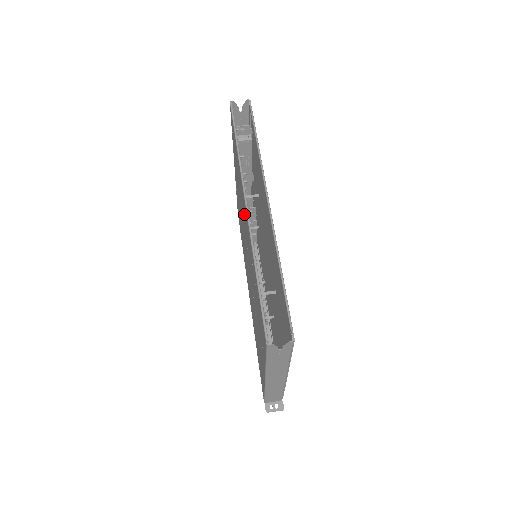
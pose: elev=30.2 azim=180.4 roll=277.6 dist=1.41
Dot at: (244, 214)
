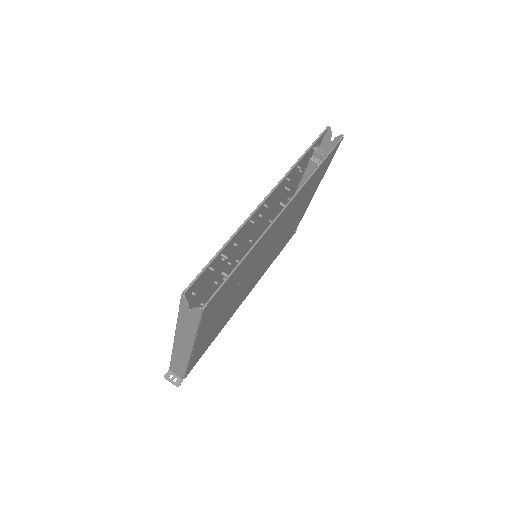
Dot at: (265, 209)
